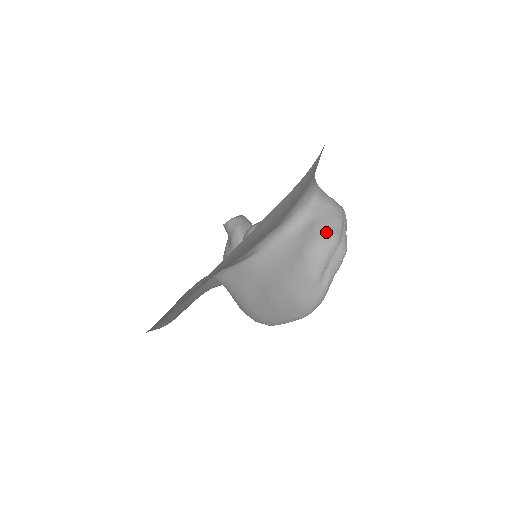
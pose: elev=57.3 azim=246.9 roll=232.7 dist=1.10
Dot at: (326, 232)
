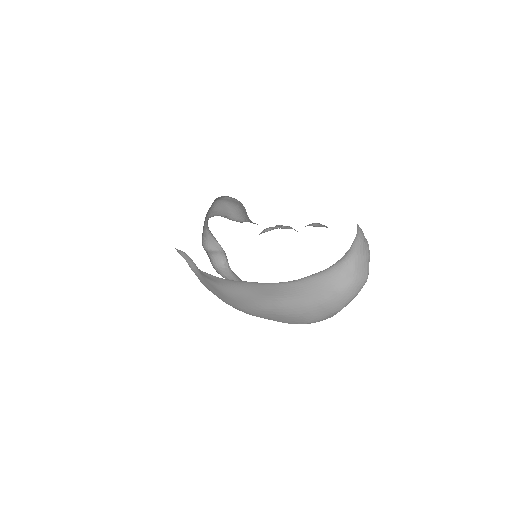
Dot at: (363, 274)
